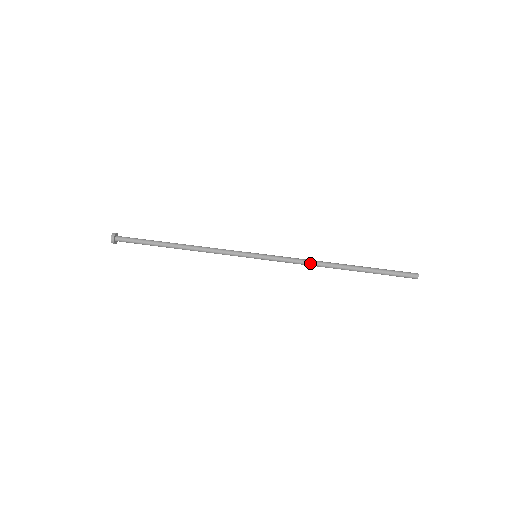
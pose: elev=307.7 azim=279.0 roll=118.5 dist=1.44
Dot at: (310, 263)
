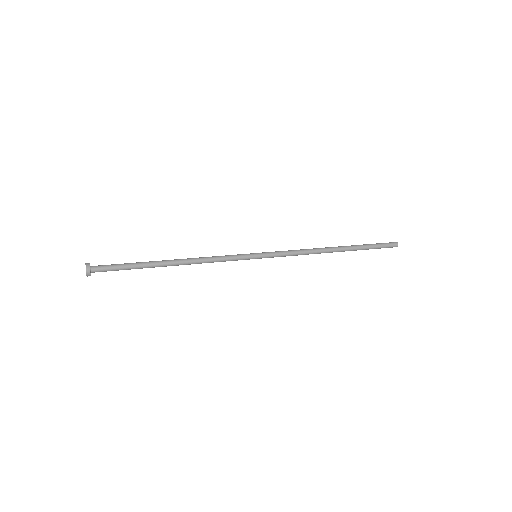
Dot at: (308, 249)
